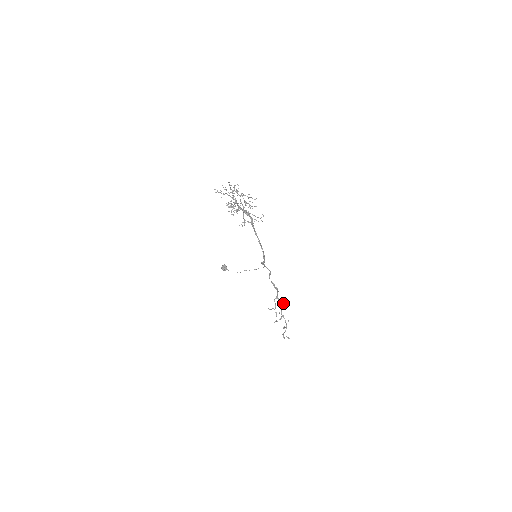
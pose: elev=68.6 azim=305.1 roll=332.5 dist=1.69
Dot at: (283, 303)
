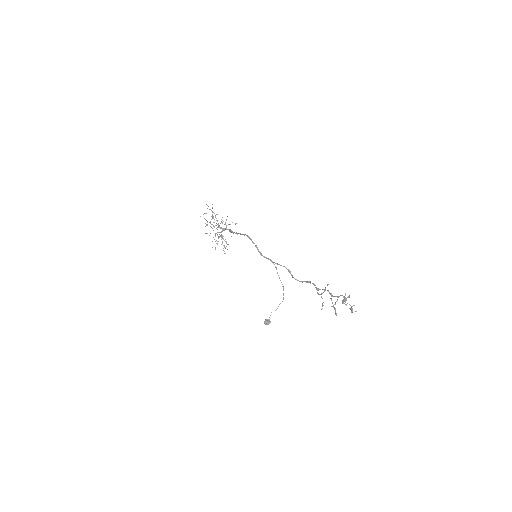
Dot at: occluded
